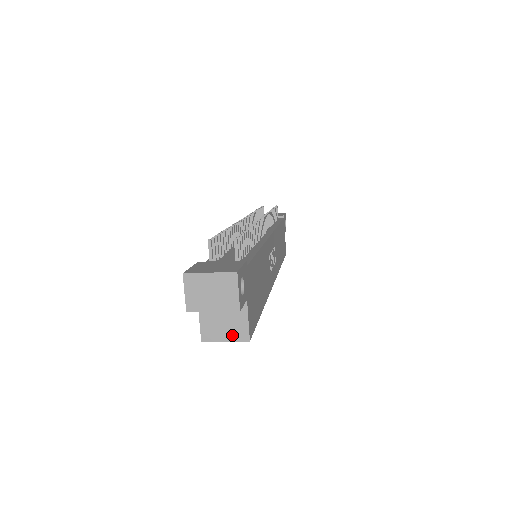
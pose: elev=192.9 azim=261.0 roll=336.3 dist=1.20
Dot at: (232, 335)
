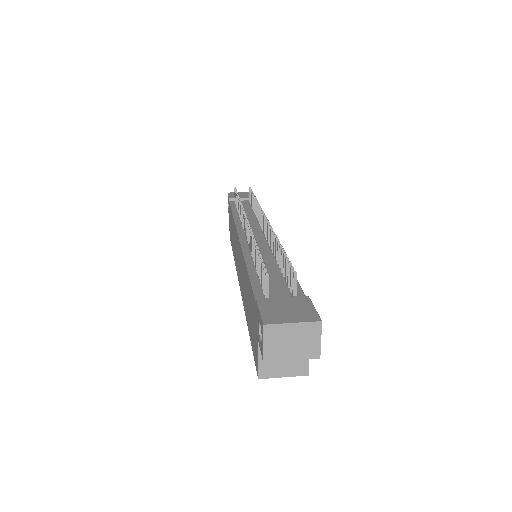
Dot at: (291, 371)
